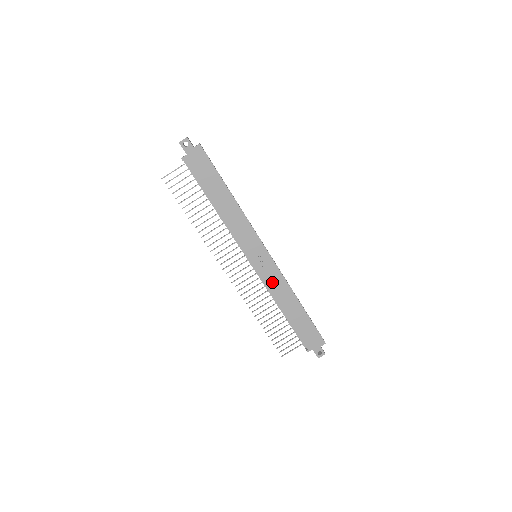
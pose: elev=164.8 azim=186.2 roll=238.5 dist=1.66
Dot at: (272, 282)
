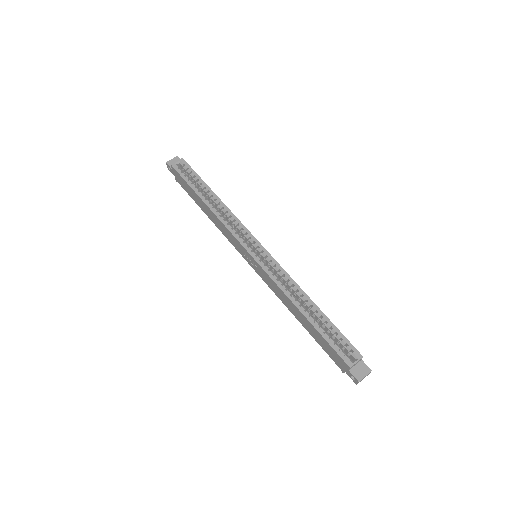
Dot at: (271, 286)
